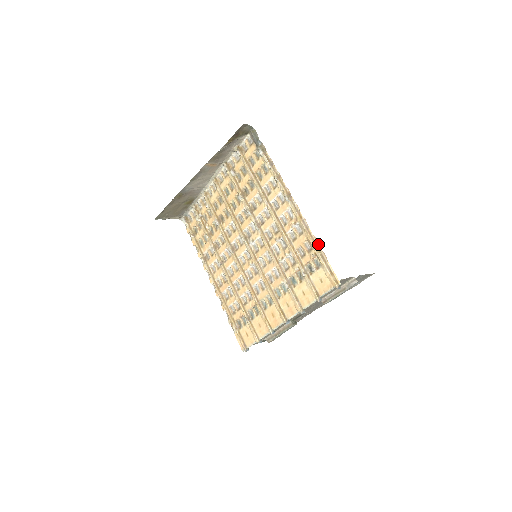
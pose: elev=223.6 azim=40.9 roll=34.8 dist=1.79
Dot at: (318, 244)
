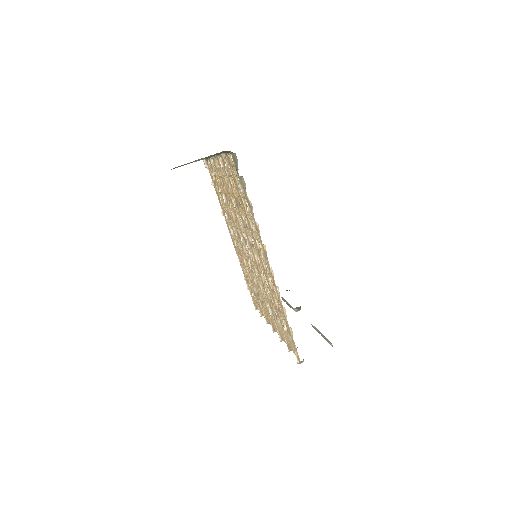
Dot at: (286, 318)
